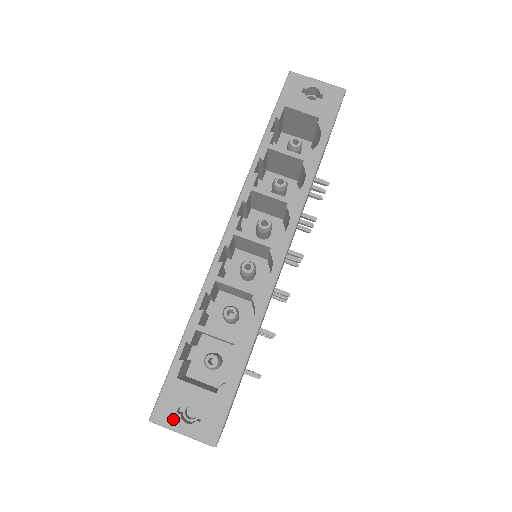
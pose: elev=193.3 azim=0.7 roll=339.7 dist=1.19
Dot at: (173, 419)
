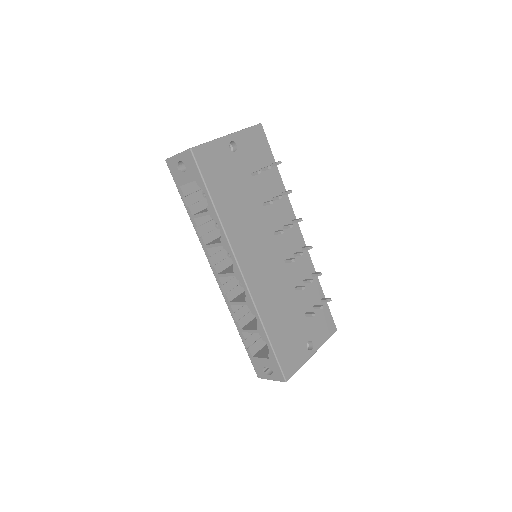
Dot at: (264, 375)
